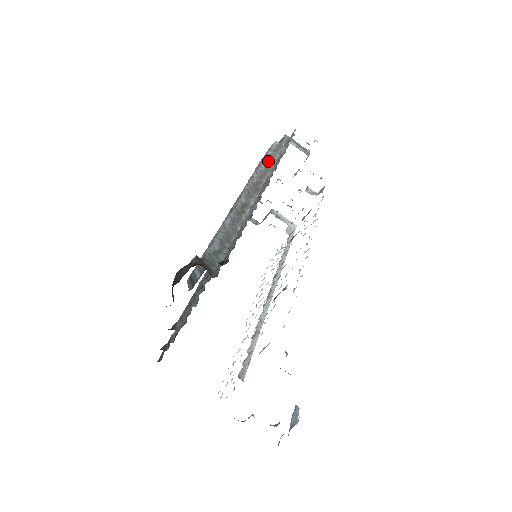
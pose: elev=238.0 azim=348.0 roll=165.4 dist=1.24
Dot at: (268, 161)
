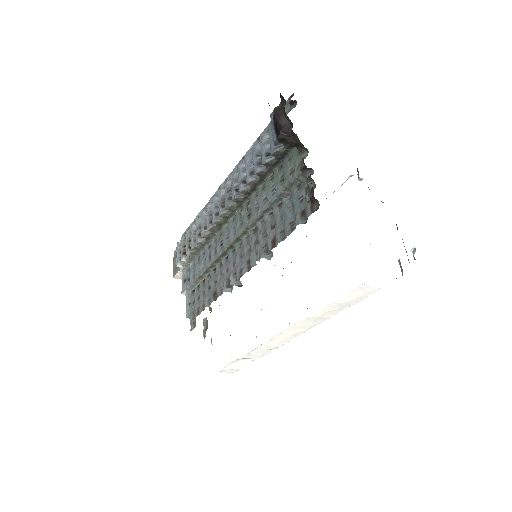
Dot at: occluded
